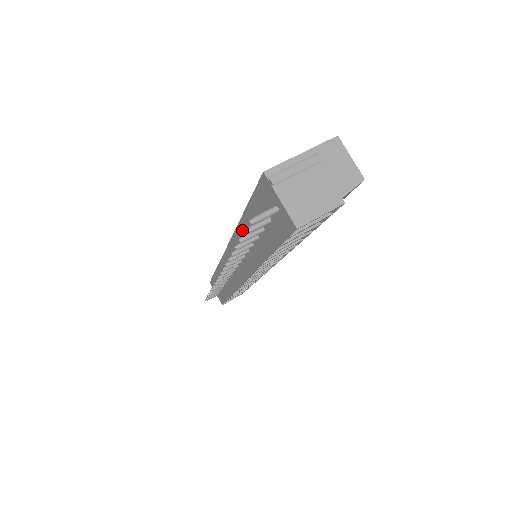
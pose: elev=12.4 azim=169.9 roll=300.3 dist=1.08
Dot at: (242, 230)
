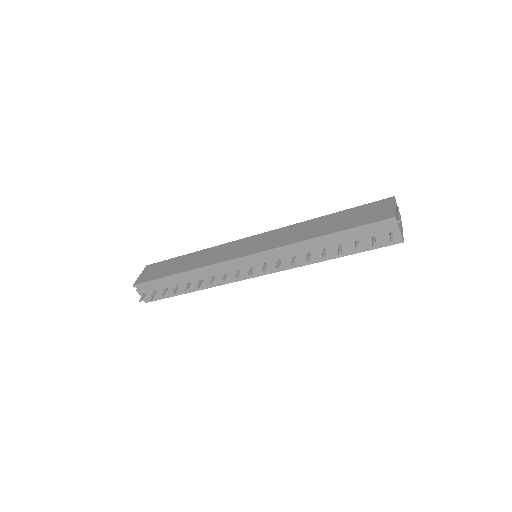
Dot at: (316, 242)
